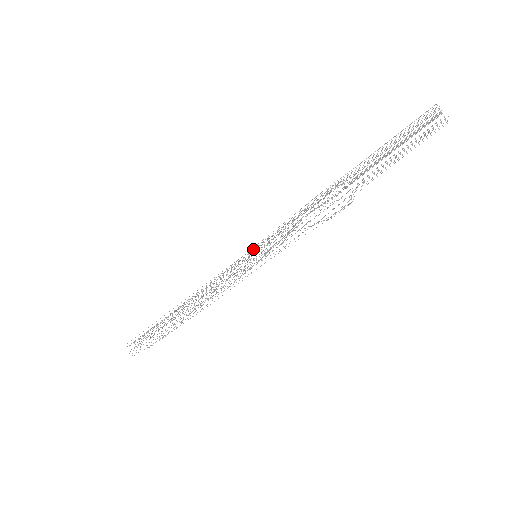
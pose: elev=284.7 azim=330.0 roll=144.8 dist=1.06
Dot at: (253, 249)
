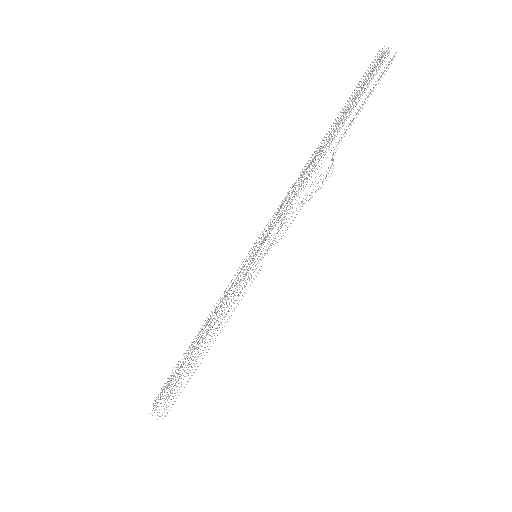
Dot at: occluded
